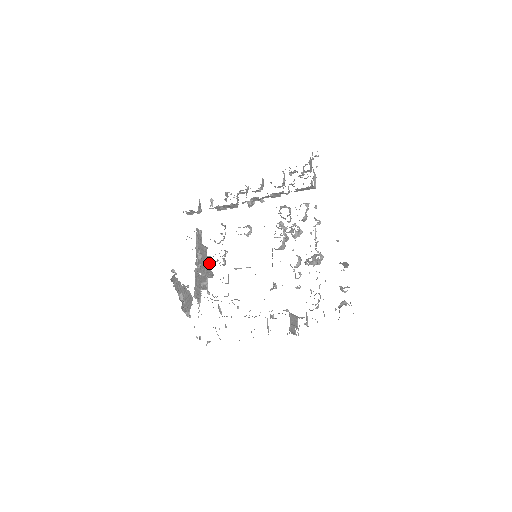
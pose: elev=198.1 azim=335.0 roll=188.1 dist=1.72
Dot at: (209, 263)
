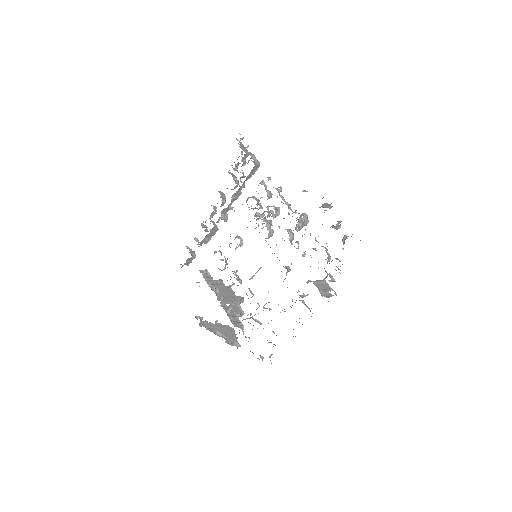
Dot at: (232, 291)
